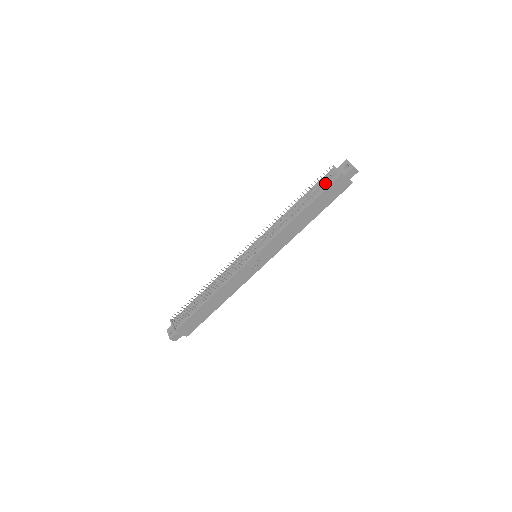
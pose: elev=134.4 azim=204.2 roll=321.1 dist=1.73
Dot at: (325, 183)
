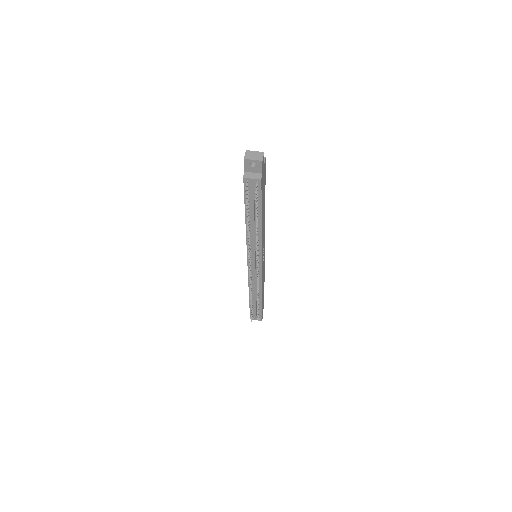
Dot at: (254, 193)
